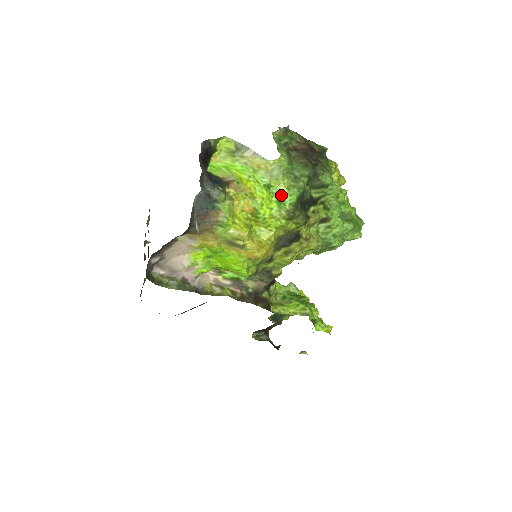
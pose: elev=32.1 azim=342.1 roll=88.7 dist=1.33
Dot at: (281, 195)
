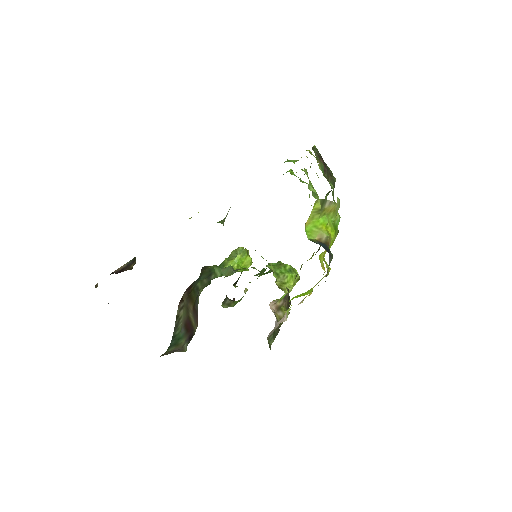
Dot at: (336, 223)
